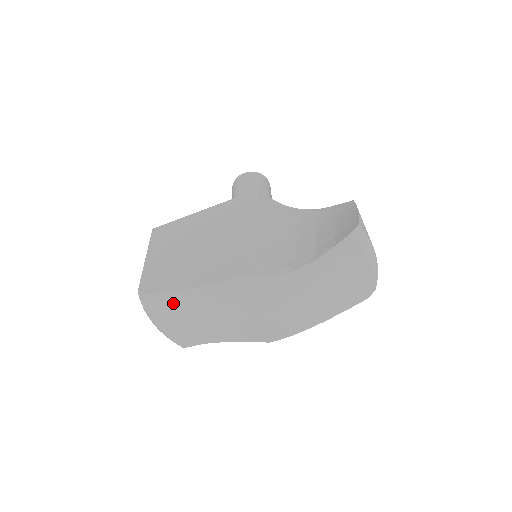
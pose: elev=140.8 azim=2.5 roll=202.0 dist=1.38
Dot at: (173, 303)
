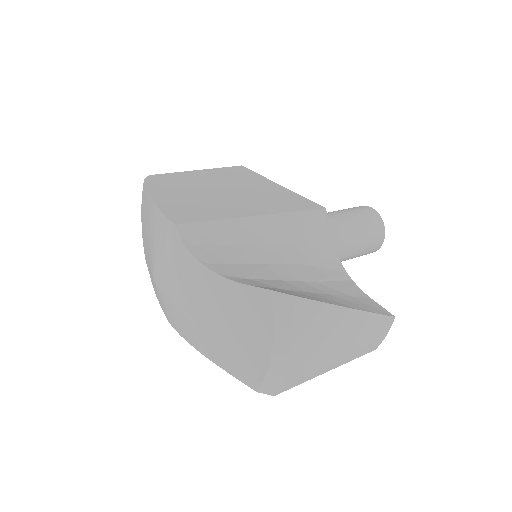
Dot at: (146, 203)
